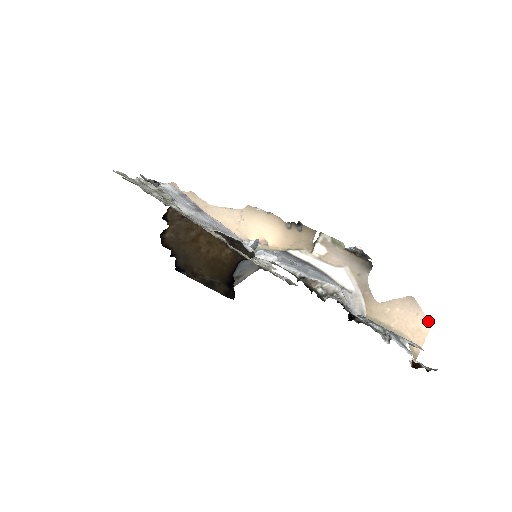
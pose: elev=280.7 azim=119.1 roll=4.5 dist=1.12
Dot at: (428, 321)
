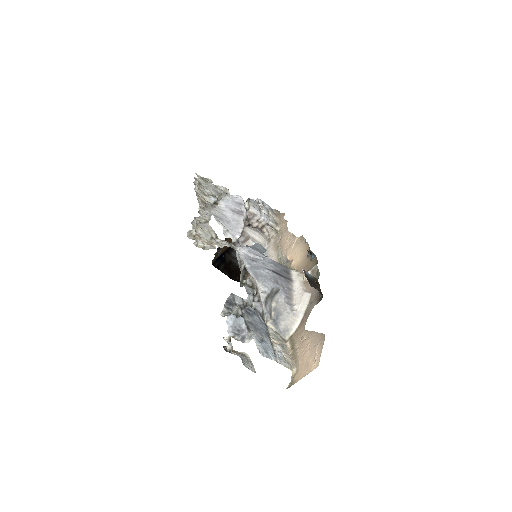
Dot at: (319, 361)
